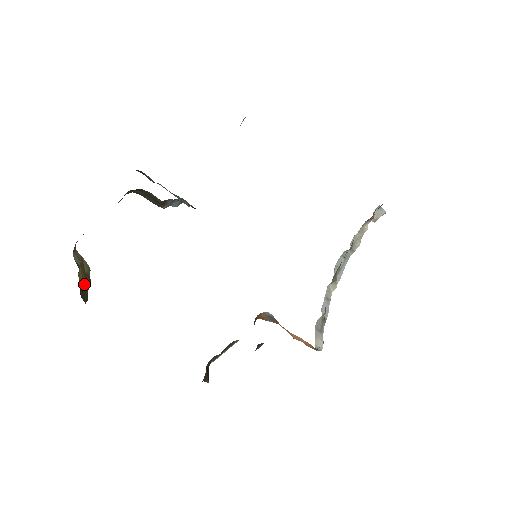
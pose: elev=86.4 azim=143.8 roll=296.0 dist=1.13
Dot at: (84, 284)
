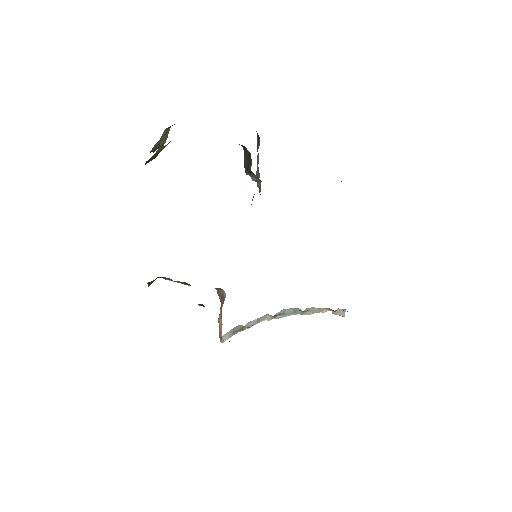
Dot at: (155, 156)
